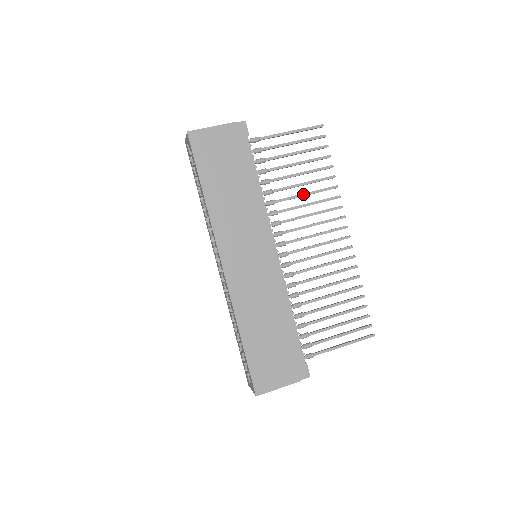
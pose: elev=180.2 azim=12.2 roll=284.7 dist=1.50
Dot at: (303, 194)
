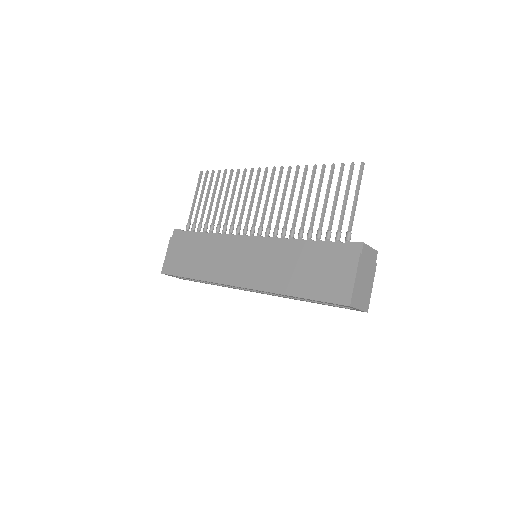
Dot at: (230, 200)
